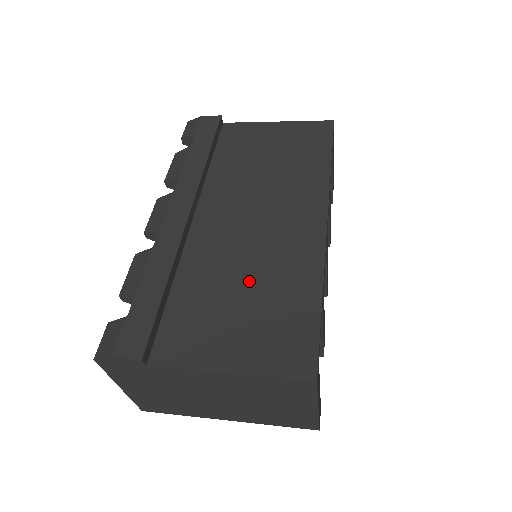
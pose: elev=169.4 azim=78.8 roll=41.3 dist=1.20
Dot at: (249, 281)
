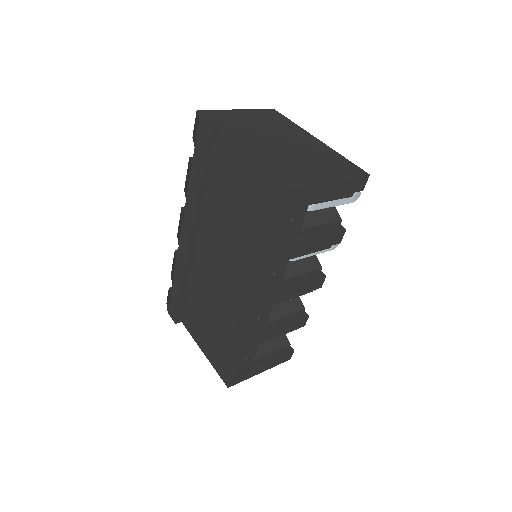
Dot at: (214, 313)
